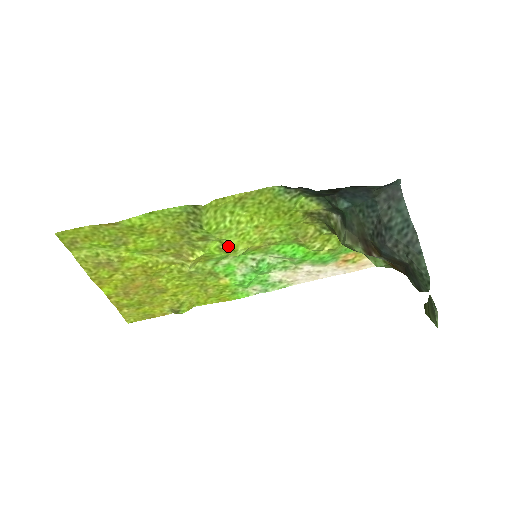
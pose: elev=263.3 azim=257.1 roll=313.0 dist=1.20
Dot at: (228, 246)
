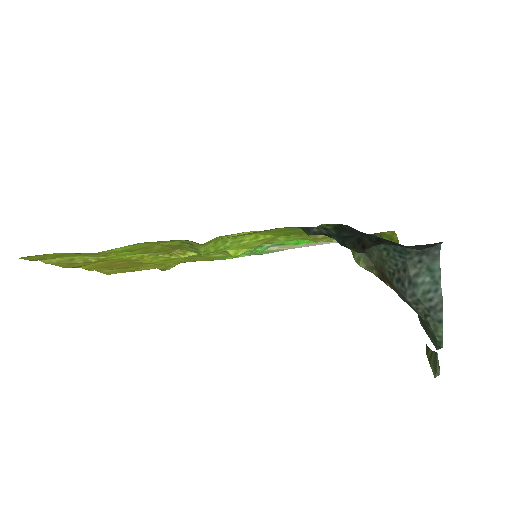
Dot at: (226, 252)
